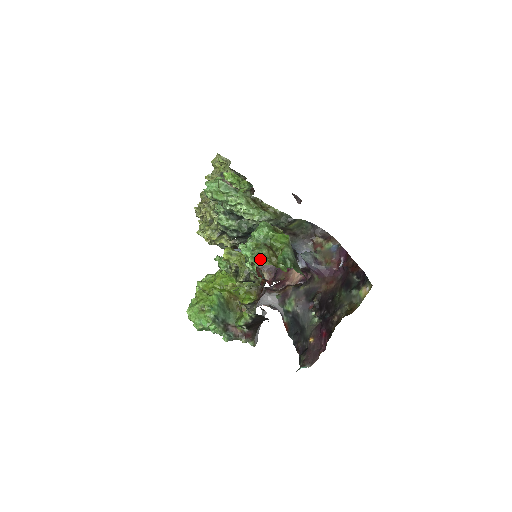
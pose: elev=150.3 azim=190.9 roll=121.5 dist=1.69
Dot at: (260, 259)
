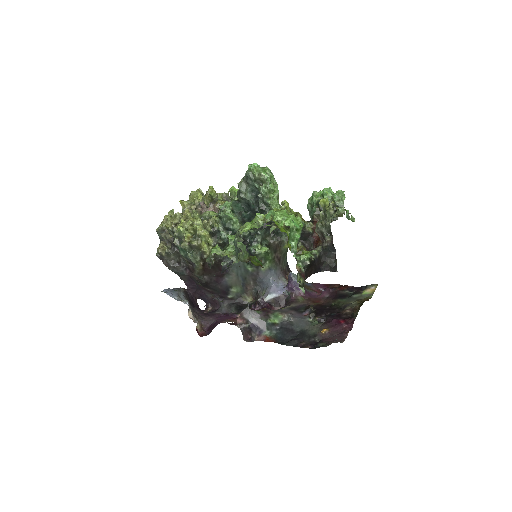
Dot at: occluded
